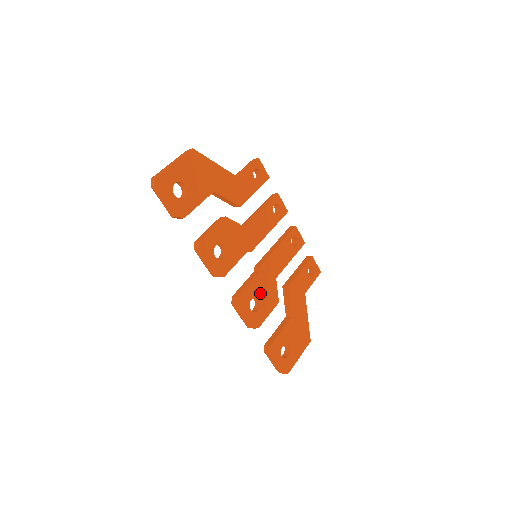
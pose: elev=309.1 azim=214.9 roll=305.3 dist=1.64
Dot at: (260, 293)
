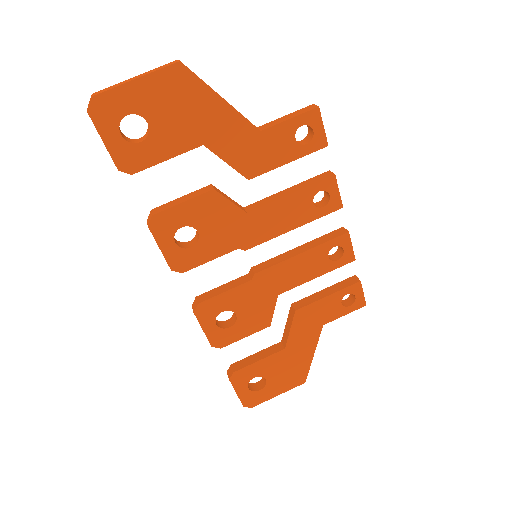
Dot at: (241, 307)
